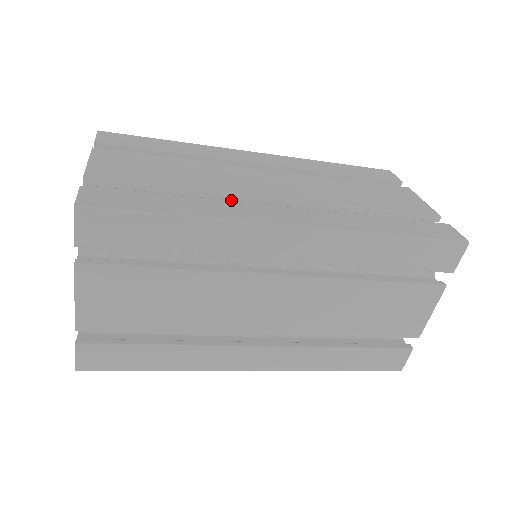
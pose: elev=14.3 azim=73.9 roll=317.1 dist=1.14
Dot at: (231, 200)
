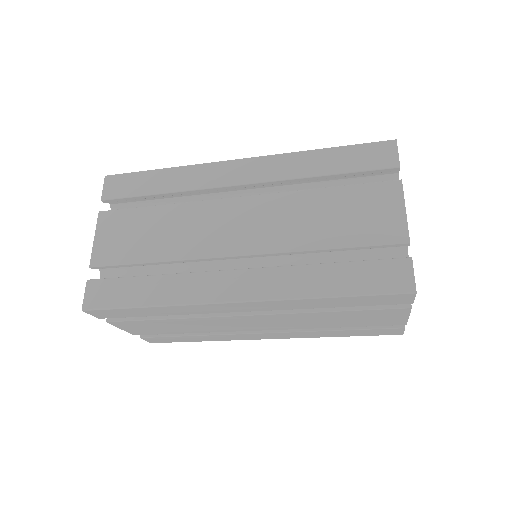
Dot at: (196, 261)
